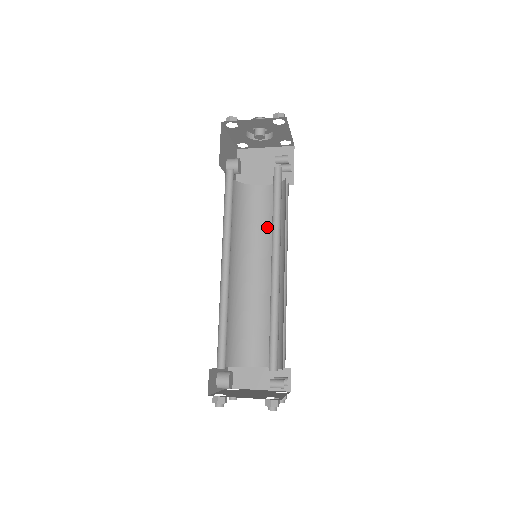
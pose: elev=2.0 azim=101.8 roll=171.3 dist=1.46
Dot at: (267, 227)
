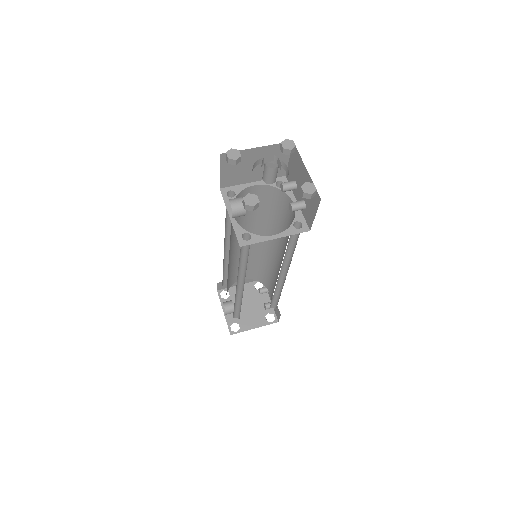
Dot at: (256, 214)
